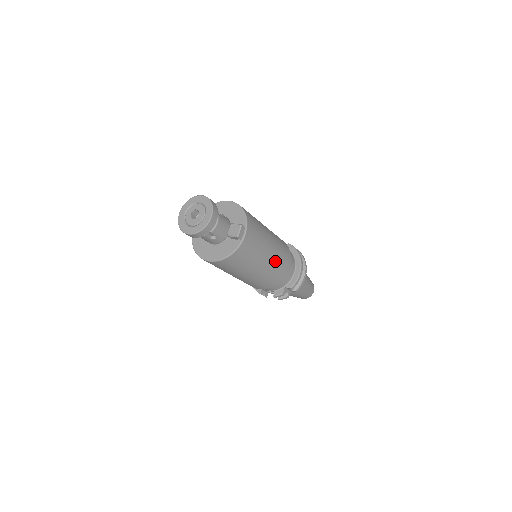
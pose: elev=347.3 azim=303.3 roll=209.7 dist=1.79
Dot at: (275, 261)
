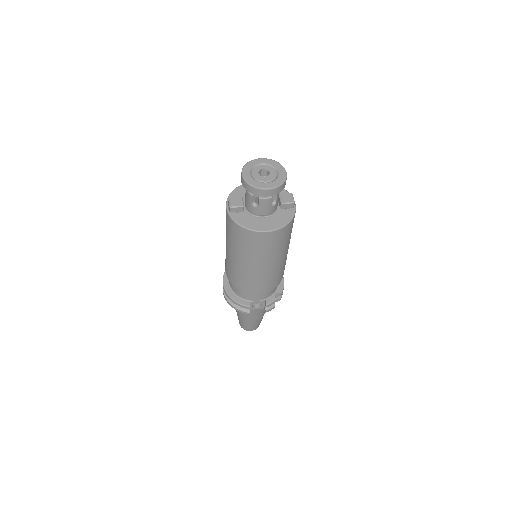
Dot at: occluded
